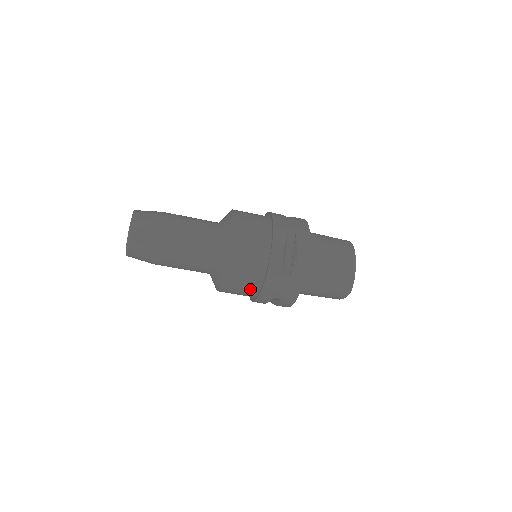
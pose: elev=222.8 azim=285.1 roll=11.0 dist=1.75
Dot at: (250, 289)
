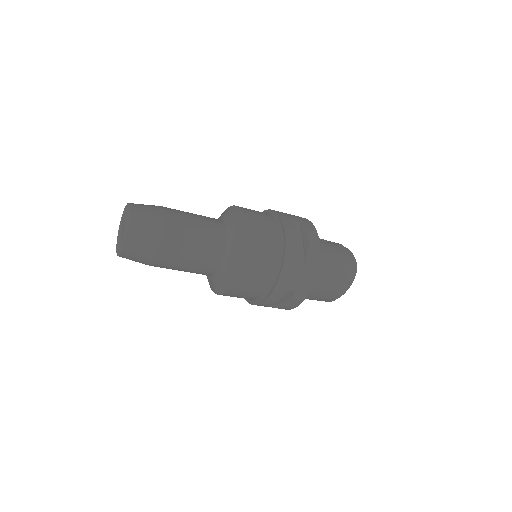
Dot at: occluded
